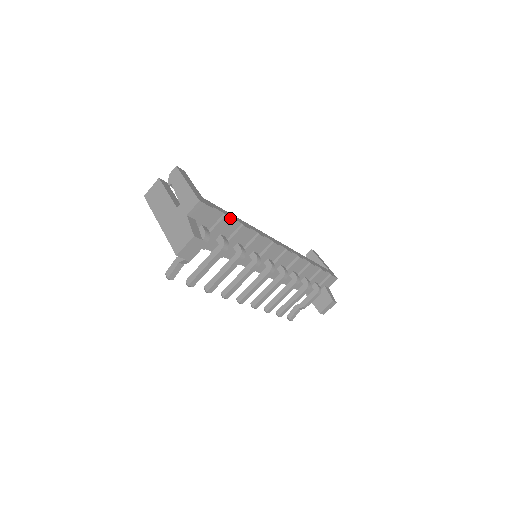
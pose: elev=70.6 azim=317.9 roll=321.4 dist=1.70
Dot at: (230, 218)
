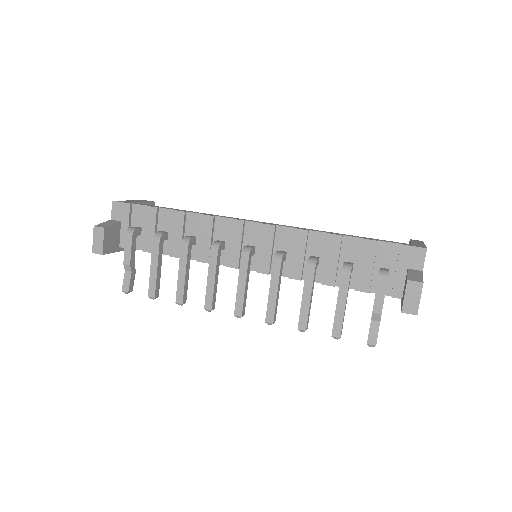
Dot at: (154, 207)
